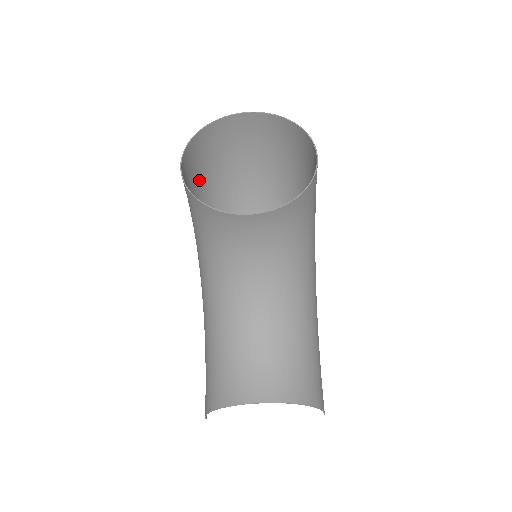
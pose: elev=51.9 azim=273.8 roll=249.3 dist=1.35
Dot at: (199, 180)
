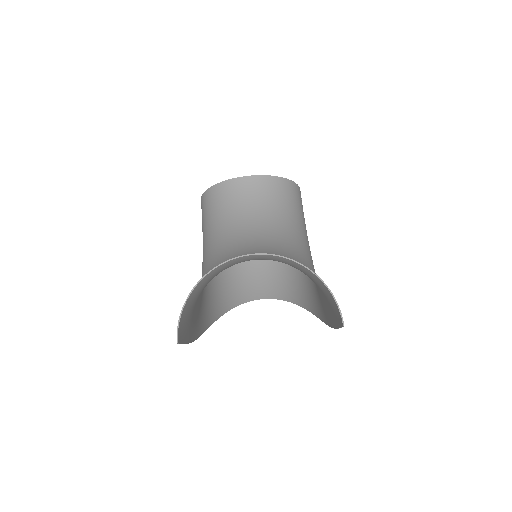
Dot at: occluded
